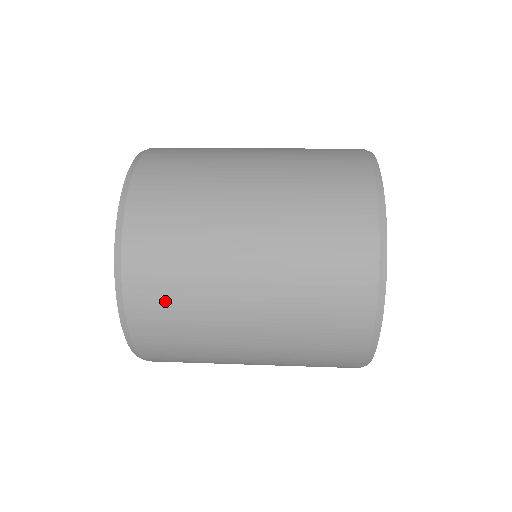
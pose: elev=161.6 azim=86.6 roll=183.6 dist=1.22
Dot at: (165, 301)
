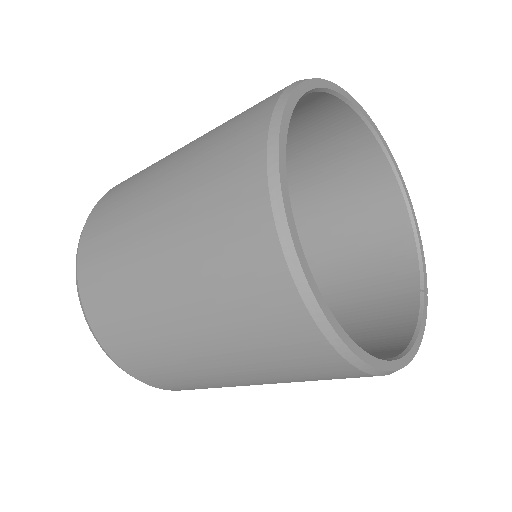
Dot at: (115, 197)
